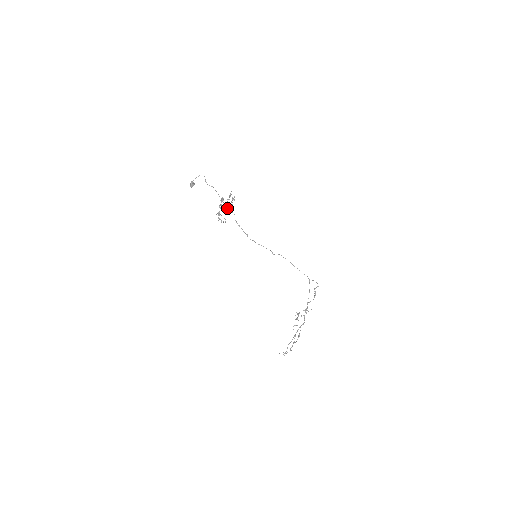
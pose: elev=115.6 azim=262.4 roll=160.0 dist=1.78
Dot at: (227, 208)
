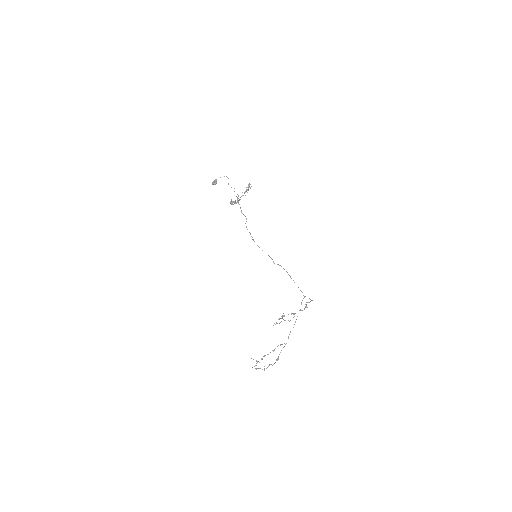
Dot at: (241, 211)
